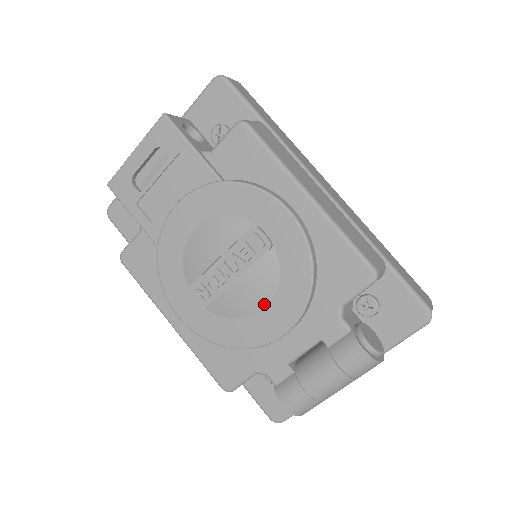
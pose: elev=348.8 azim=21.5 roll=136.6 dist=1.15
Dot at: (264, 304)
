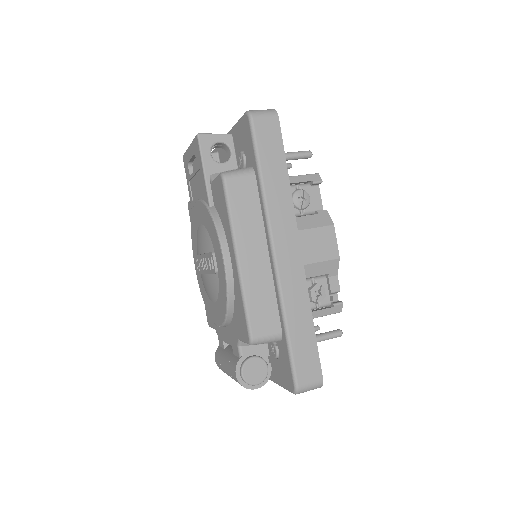
Dot at: (213, 300)
